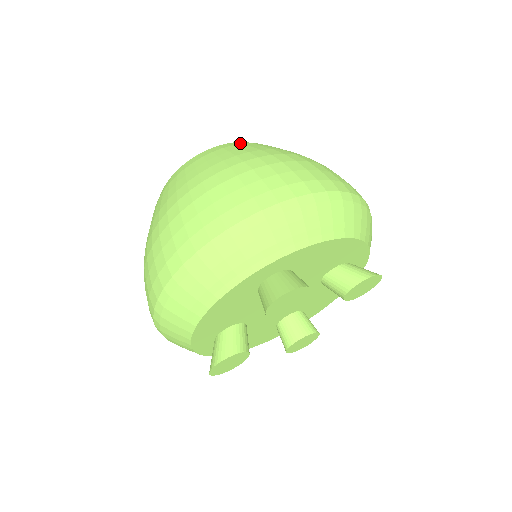
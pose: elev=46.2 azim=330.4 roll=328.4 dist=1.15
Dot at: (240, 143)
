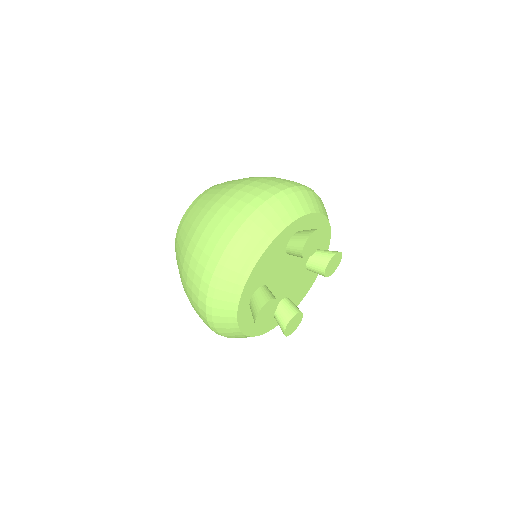
Dot at: occluded
